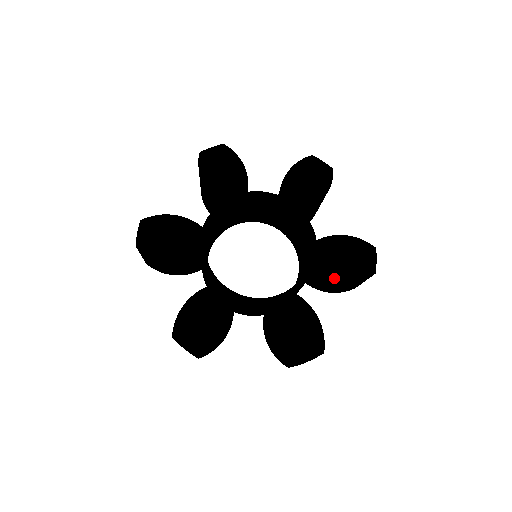
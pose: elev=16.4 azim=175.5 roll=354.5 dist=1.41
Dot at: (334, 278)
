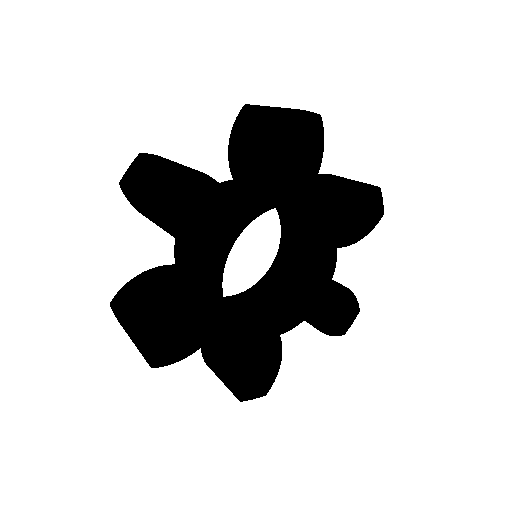
Dot at: (351, 243)
